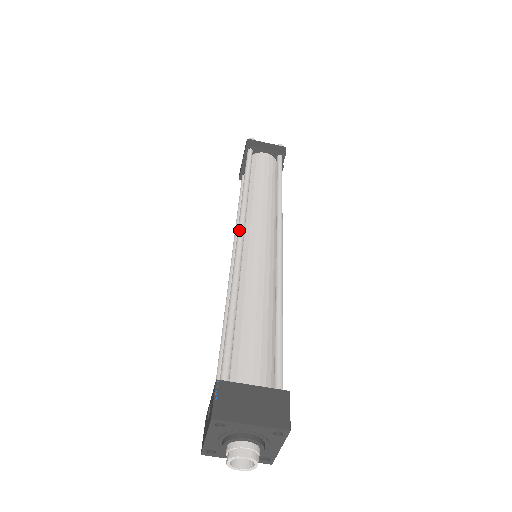
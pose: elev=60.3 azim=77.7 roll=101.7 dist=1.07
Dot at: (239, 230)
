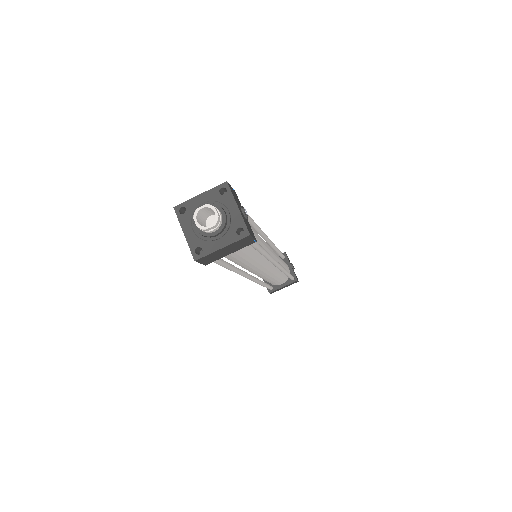
Dot at: occluded
